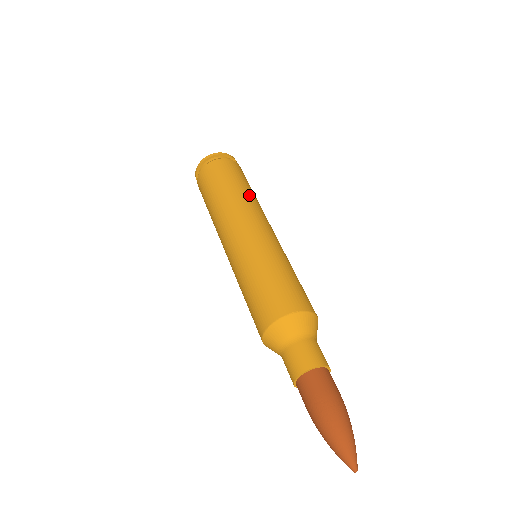
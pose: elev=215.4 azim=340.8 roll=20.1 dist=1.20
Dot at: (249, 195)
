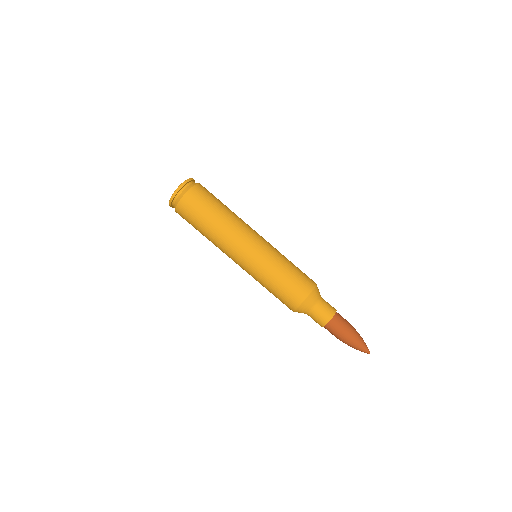
Dot at: (234, 213)
